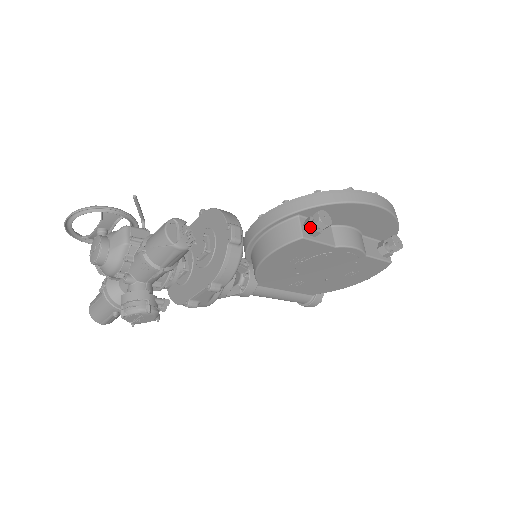
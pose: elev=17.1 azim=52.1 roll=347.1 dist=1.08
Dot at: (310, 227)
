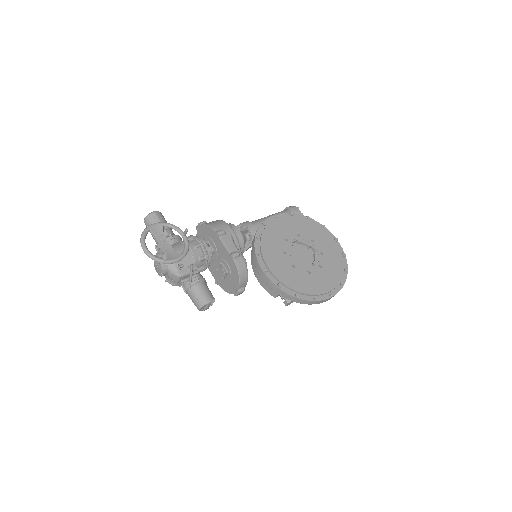
Dot at: (281, 298)
